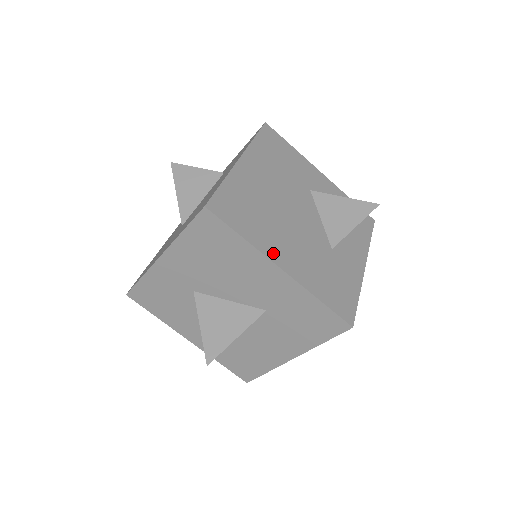
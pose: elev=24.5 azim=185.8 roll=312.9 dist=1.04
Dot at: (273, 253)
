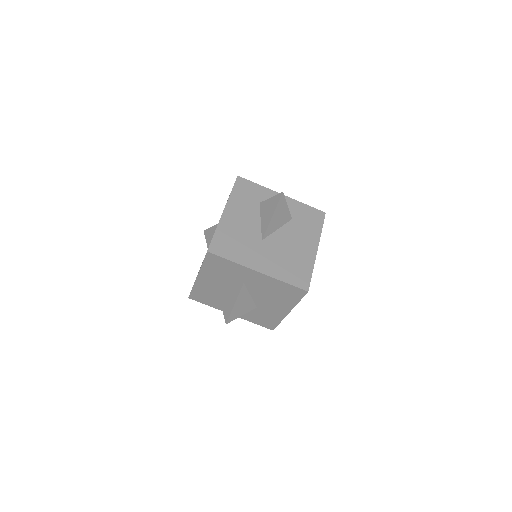
Dot at: occluded
